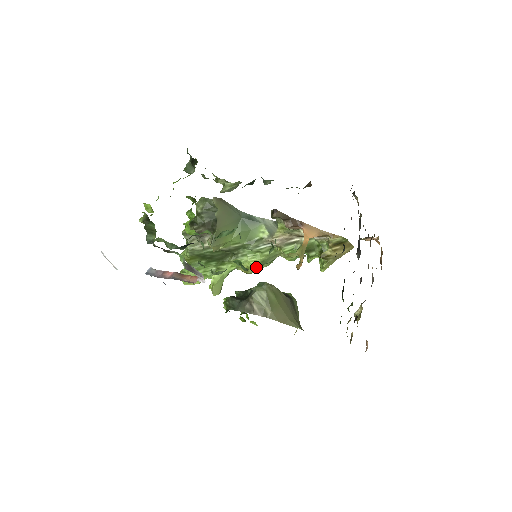
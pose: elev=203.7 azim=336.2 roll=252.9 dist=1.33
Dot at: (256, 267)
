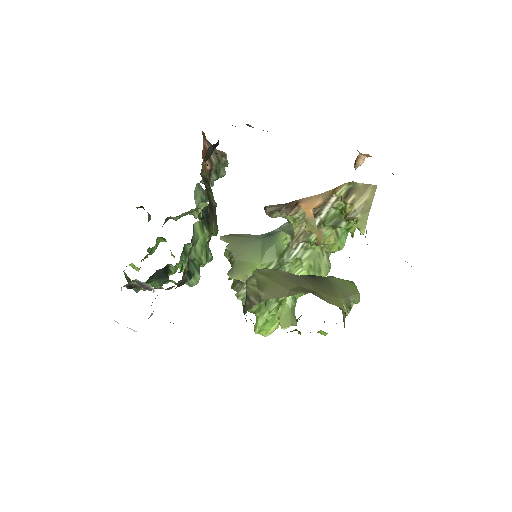
Dot at: occluded
